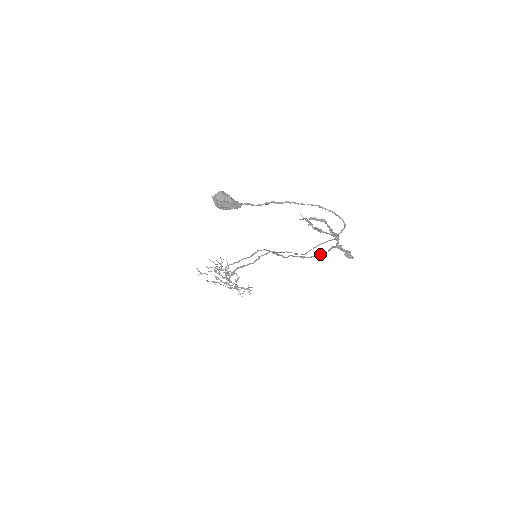
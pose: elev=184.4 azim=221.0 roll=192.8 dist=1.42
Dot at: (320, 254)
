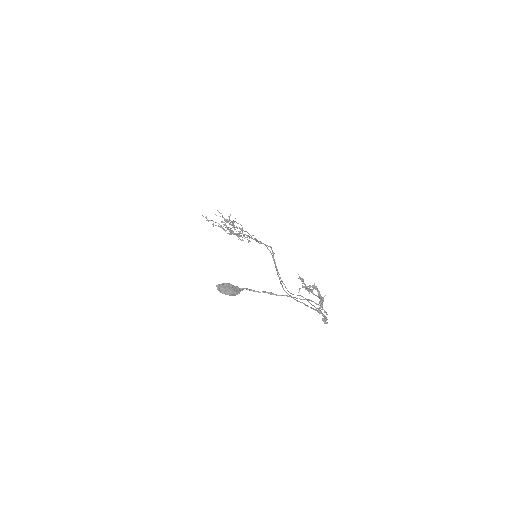
Dot at: (304, 304)
